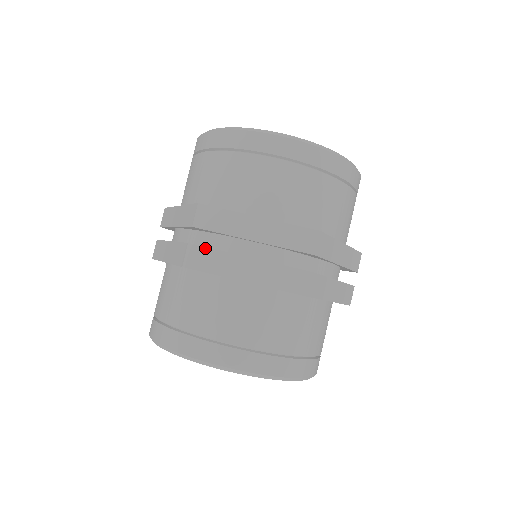
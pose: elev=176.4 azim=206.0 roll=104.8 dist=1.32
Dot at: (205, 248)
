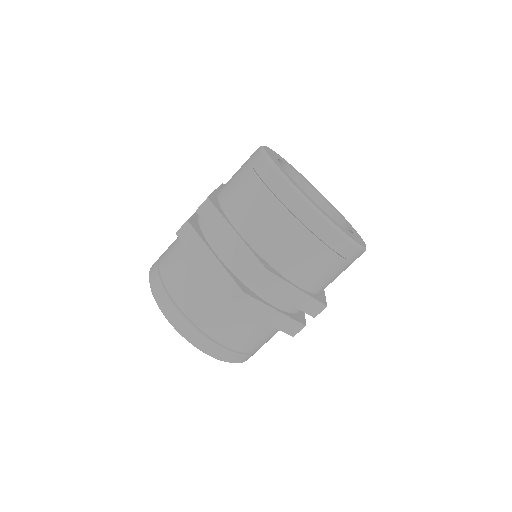
Dot at: (194, 230)
